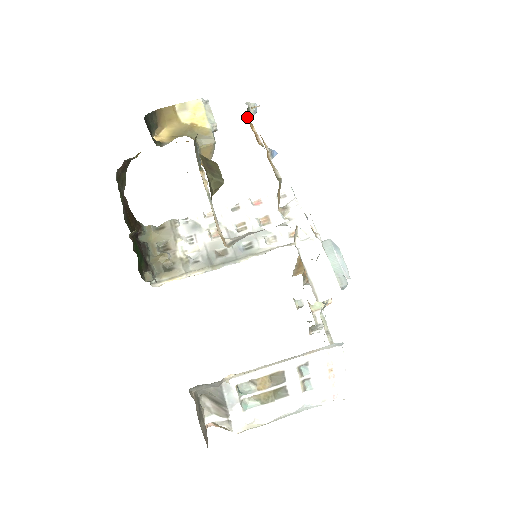
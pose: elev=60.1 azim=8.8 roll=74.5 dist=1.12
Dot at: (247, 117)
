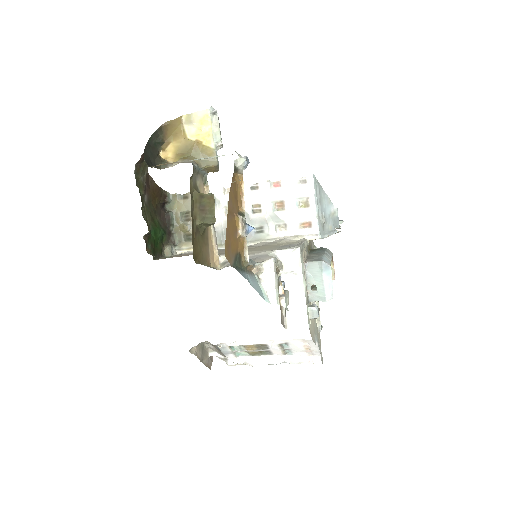
Dot at: (236, 173)
